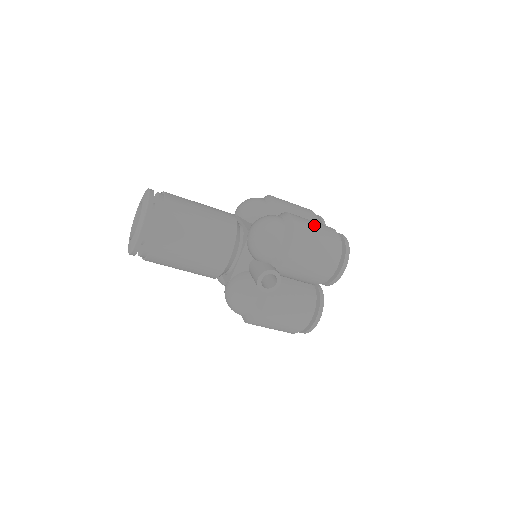
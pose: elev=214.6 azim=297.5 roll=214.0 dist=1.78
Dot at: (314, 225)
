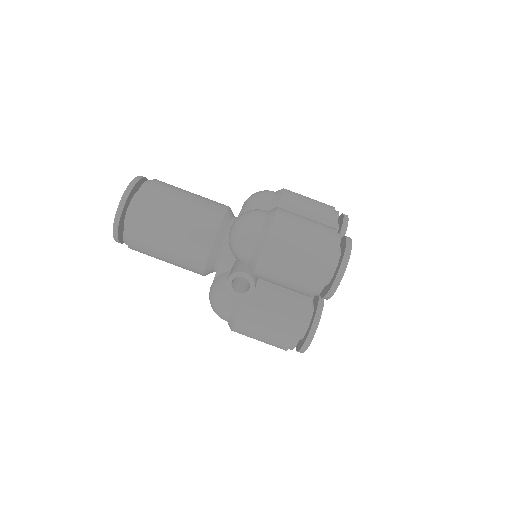
Dot at: (304, 224)
